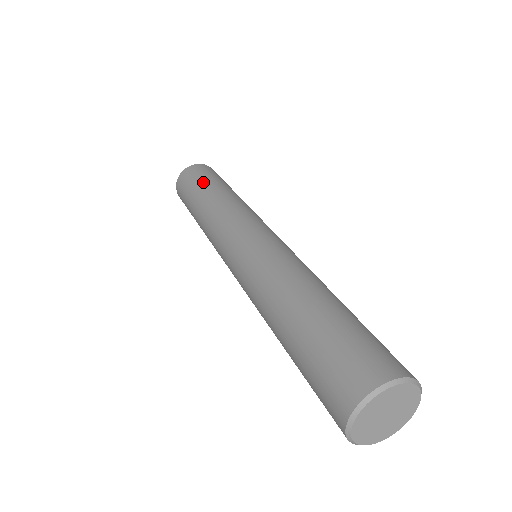
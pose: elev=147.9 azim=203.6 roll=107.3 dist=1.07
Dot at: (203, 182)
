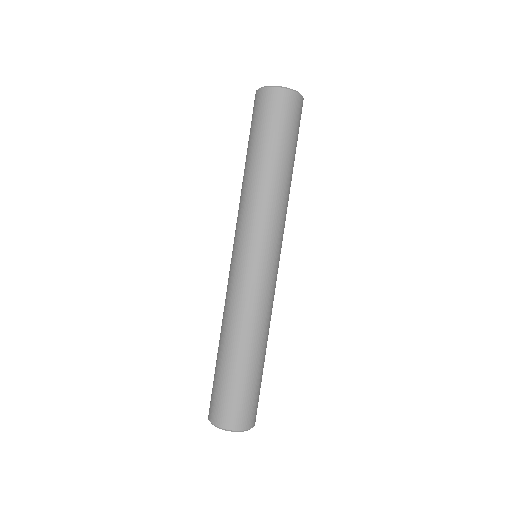
Dot at: (257, 138)
